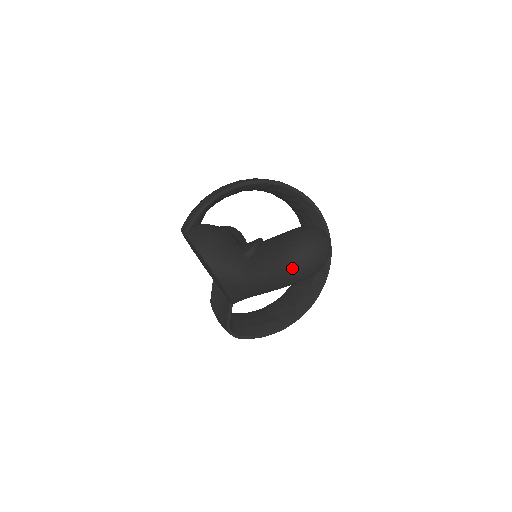
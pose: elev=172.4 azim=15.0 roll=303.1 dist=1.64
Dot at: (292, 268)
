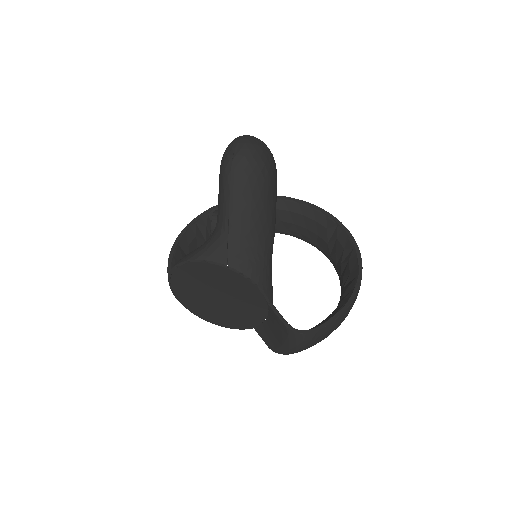
Dot at: (233, 161)
